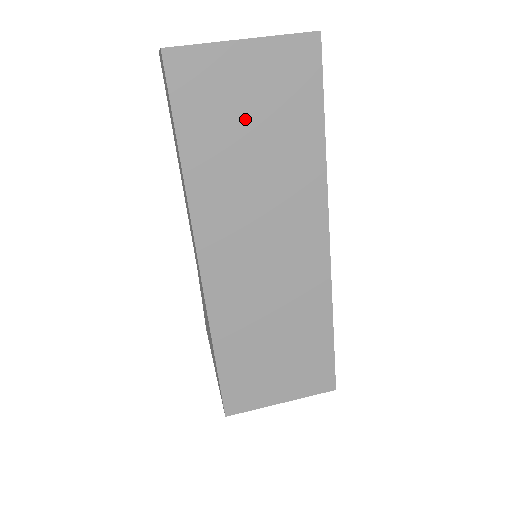
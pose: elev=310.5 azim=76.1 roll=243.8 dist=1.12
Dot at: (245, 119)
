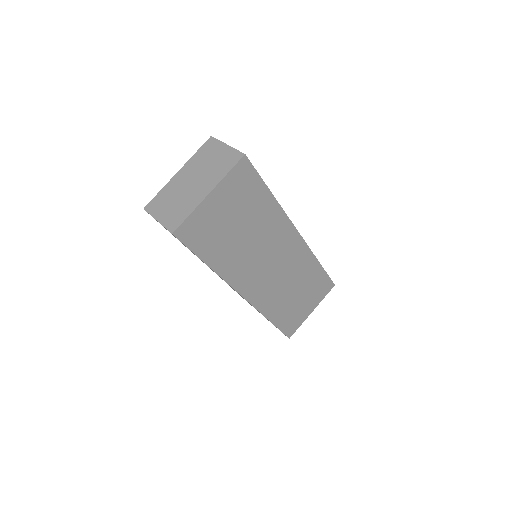
Dot at: (230, 224)
